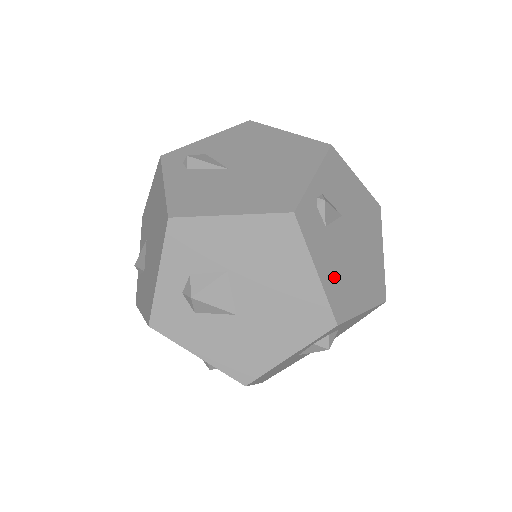
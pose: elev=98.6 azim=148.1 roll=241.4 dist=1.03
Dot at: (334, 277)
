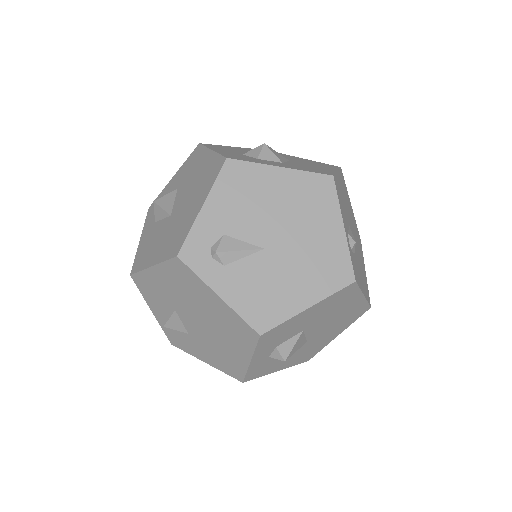
Dot at: (363, 281)
